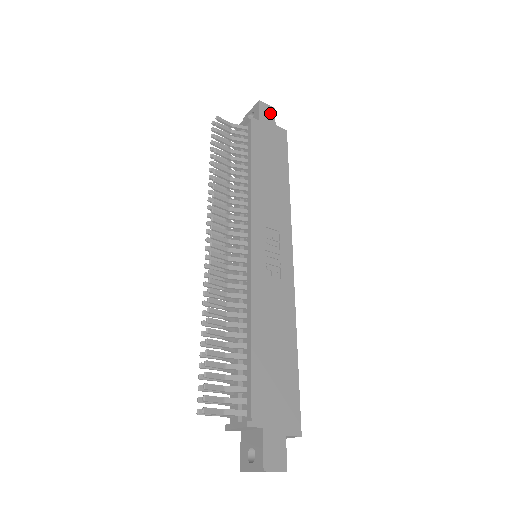
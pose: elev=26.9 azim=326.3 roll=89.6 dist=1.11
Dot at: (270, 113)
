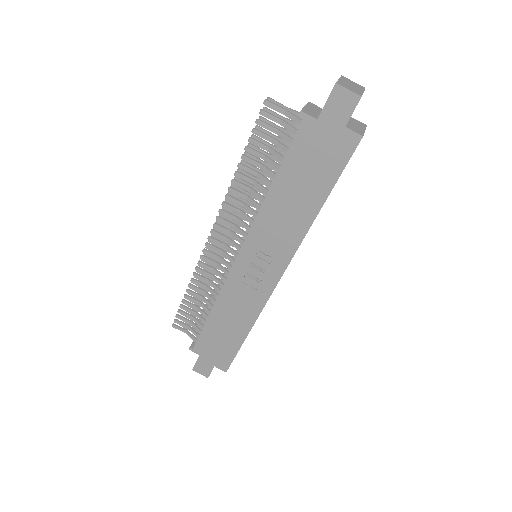
Dot at: (346, 106)
